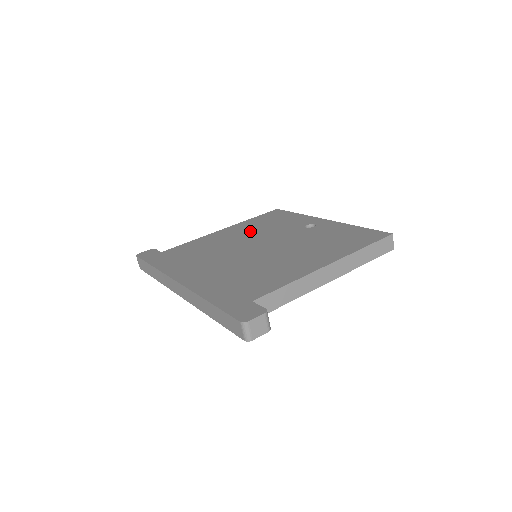
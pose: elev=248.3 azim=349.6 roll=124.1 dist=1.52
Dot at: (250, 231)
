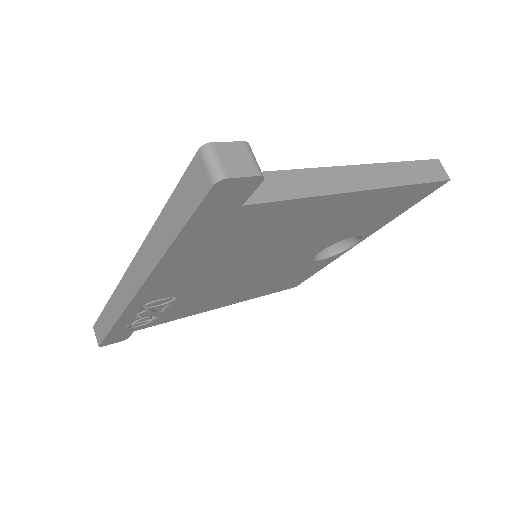
Dot at: occluded
